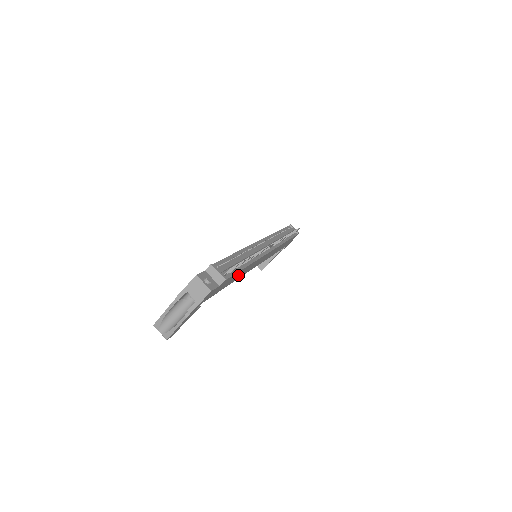
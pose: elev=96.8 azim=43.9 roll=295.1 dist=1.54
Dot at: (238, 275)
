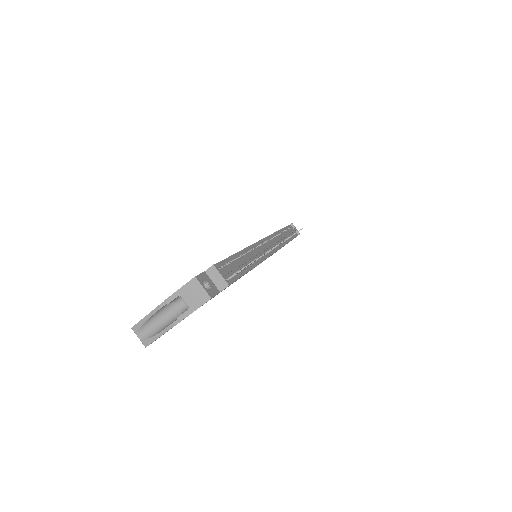
Dot at: occluded
